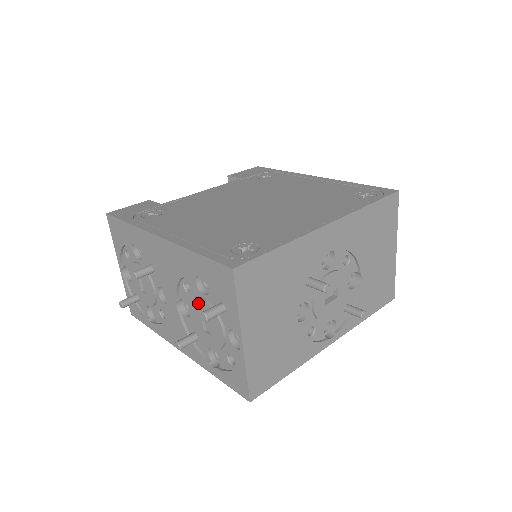
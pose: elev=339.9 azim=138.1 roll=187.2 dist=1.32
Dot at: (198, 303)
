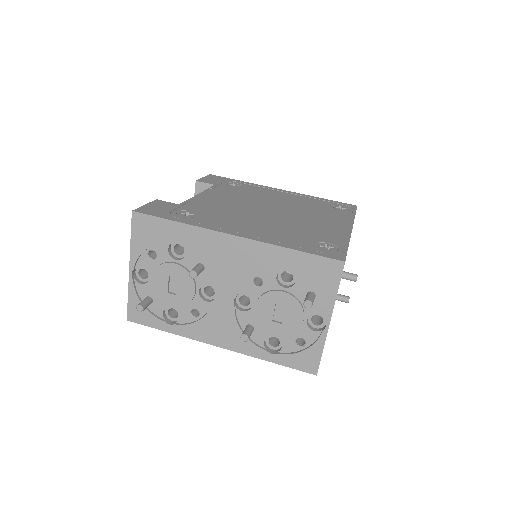
Dot at: (276, 295)
